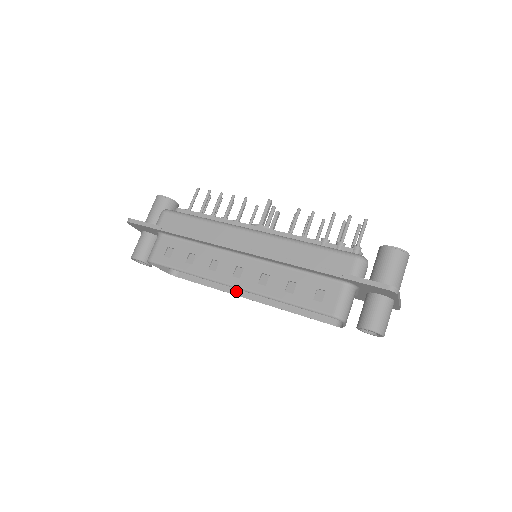
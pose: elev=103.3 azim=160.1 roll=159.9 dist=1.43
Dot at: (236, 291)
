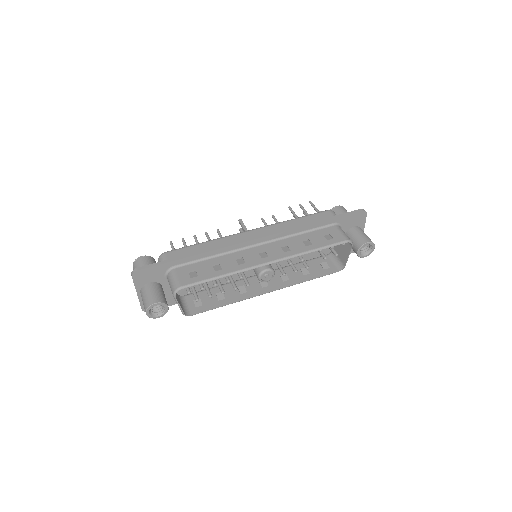
Dot at: (253, 294)
